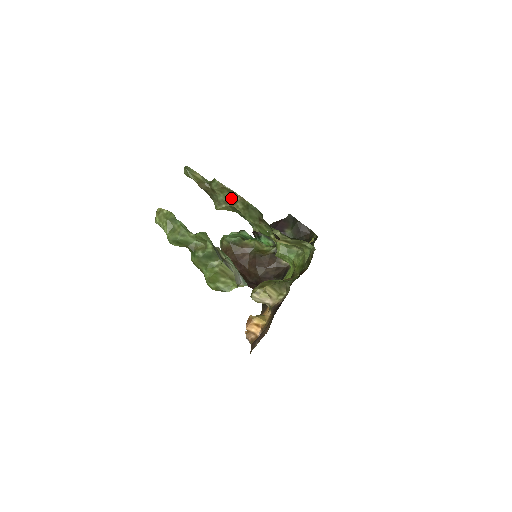
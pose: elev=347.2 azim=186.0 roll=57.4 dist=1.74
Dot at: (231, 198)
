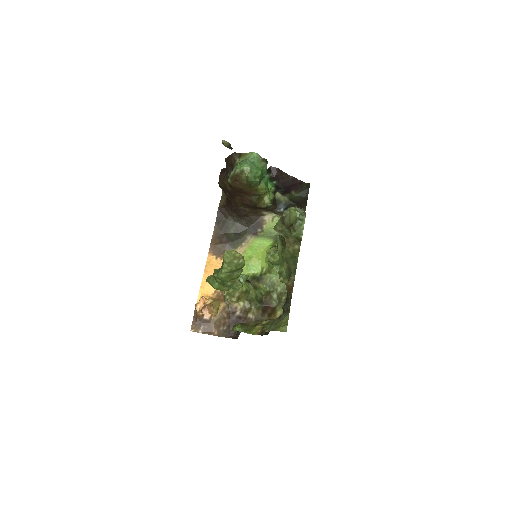
Dot at: (293, 240)
